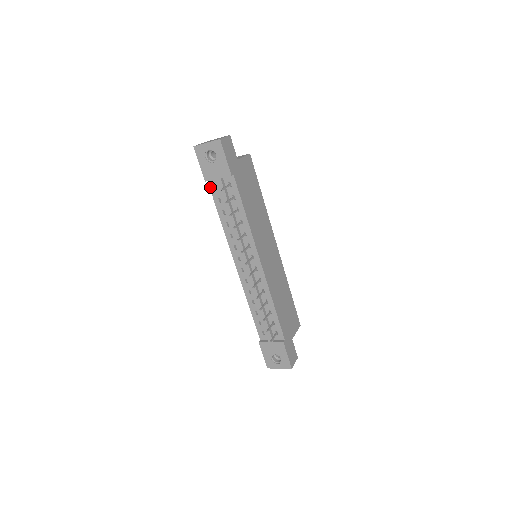
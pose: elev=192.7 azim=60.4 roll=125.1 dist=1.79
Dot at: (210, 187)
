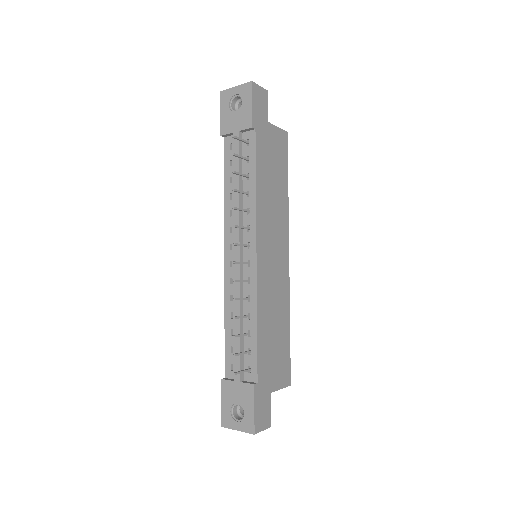
Dot at: (224, 146)
